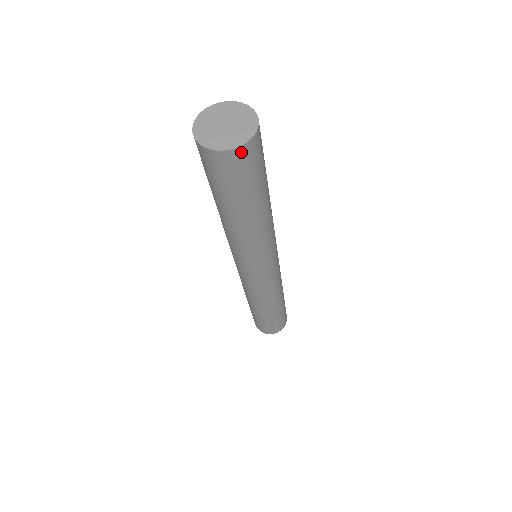
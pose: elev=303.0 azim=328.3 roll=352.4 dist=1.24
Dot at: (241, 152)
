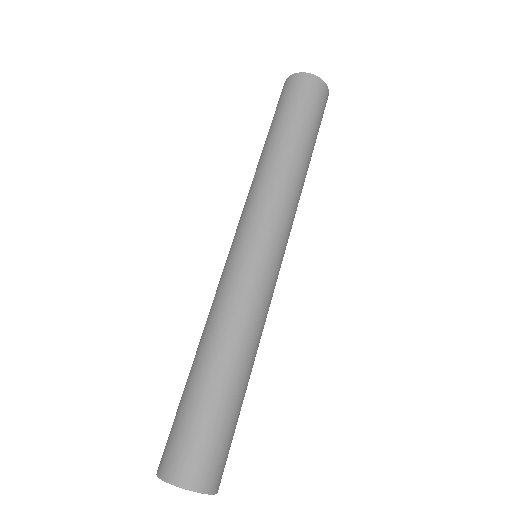
Dot at: (327, 93)
